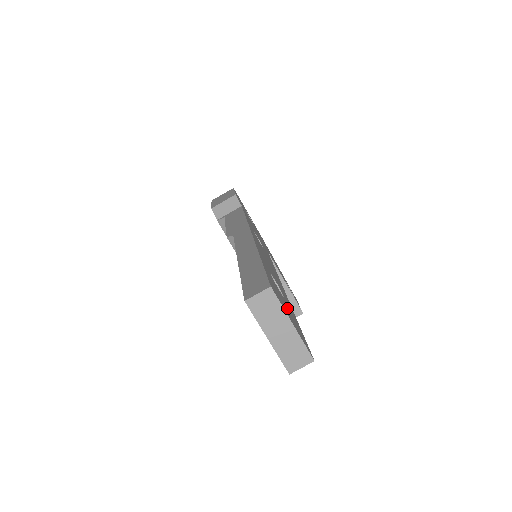
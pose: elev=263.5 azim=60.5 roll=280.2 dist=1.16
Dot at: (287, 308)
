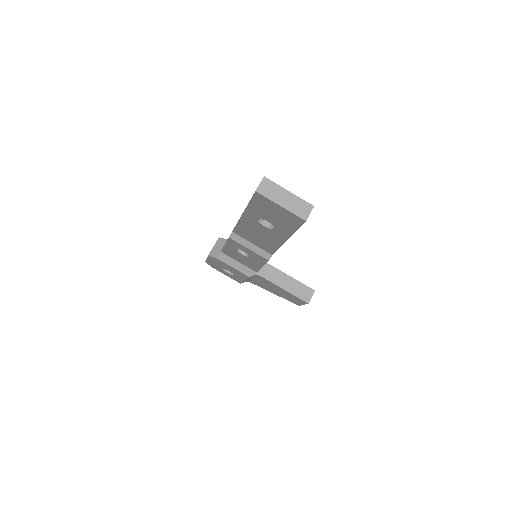
Dot at: occluded
